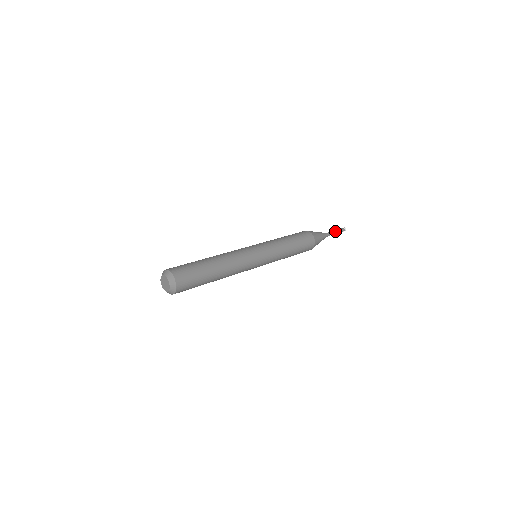
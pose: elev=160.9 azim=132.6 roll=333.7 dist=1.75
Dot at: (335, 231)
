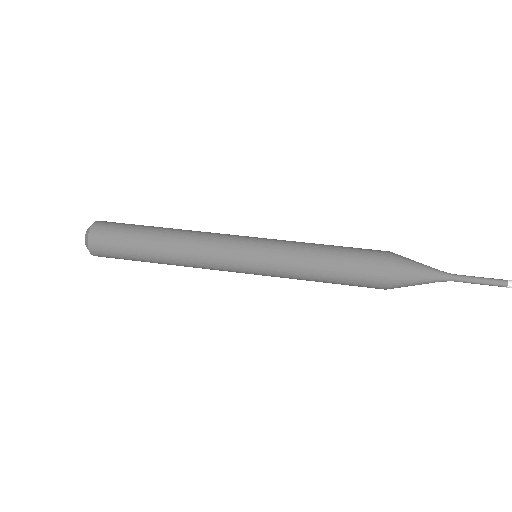
Dot at: occluded
